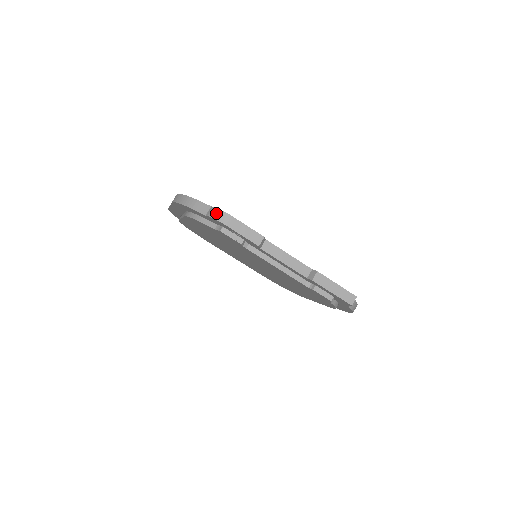
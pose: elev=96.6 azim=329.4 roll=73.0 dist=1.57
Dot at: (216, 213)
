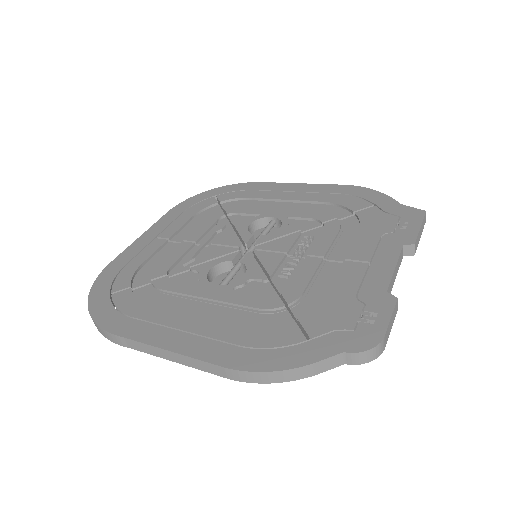
Dot at: (369, 356)
